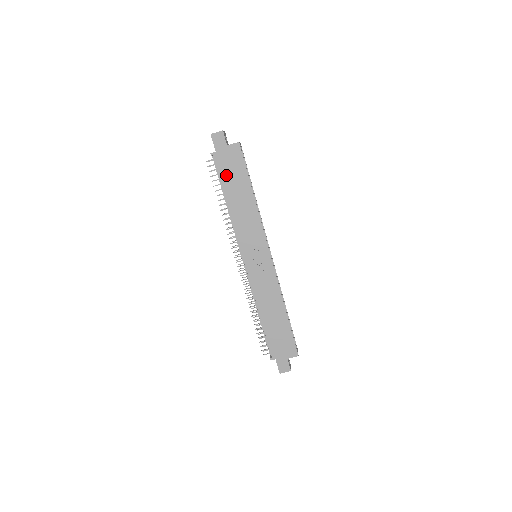
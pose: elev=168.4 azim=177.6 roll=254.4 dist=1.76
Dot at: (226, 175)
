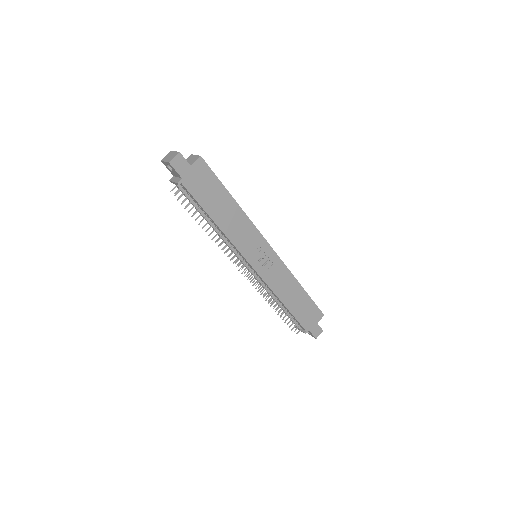
Dot at: (203, 197)
